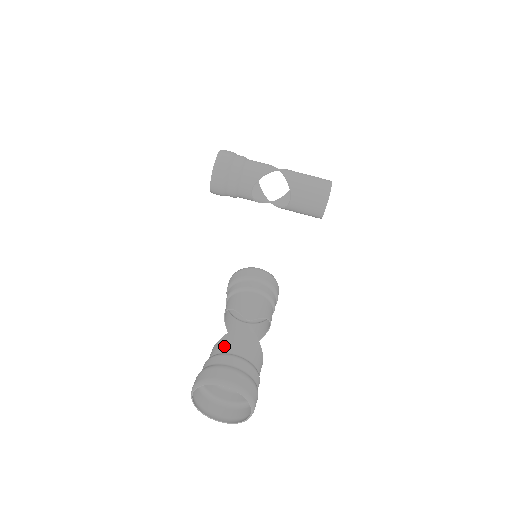
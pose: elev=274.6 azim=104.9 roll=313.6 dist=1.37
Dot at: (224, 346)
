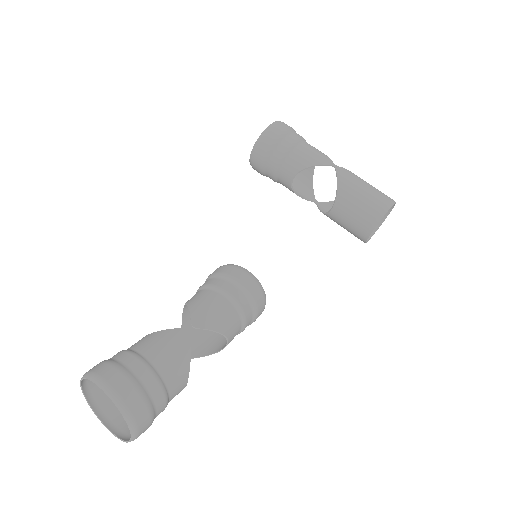
Dot at: (144, 344)
